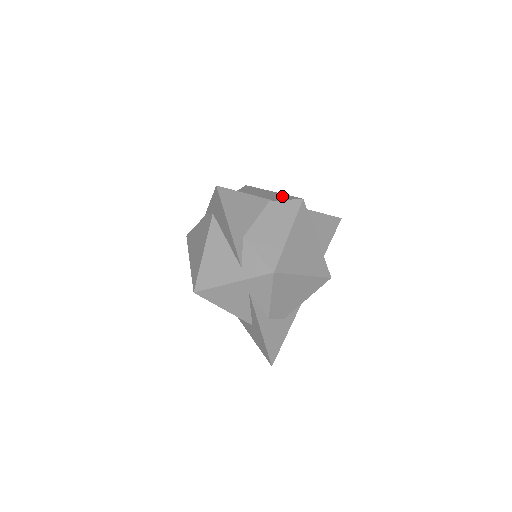
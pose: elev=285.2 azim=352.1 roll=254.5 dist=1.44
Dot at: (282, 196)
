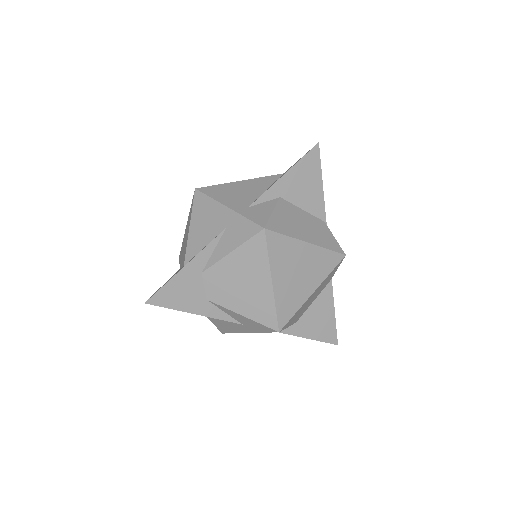
Dot at: occluded
